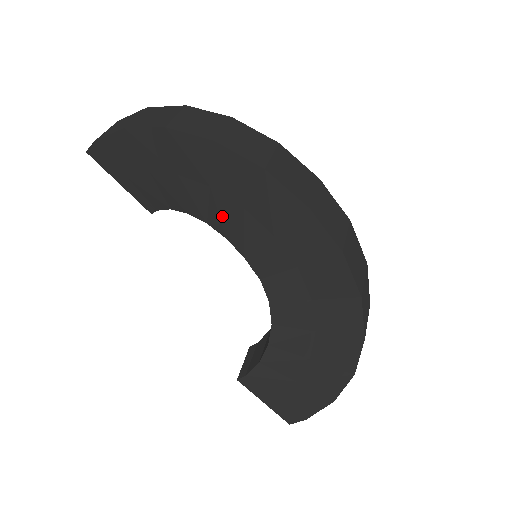
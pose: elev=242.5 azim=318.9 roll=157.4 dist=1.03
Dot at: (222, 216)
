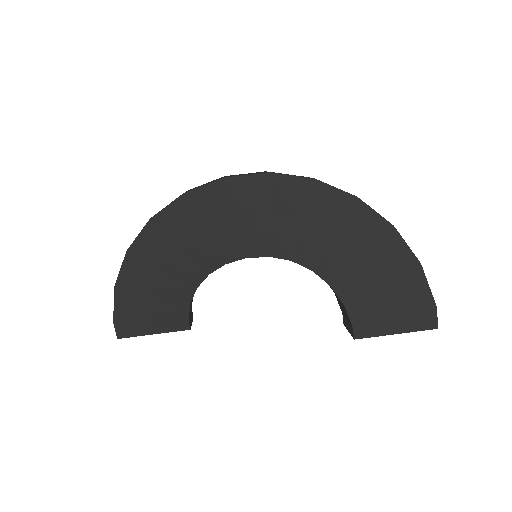
Dot at: (206, 254)
